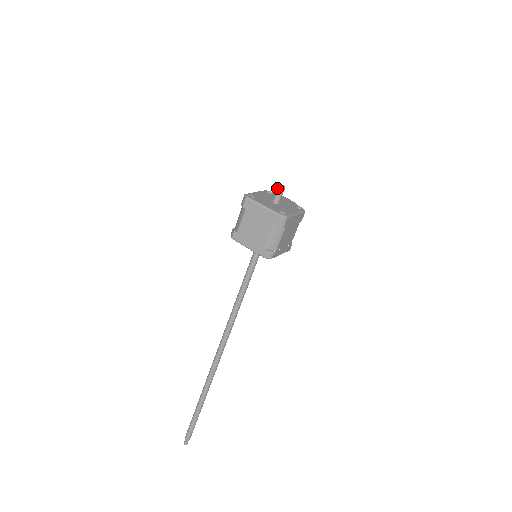
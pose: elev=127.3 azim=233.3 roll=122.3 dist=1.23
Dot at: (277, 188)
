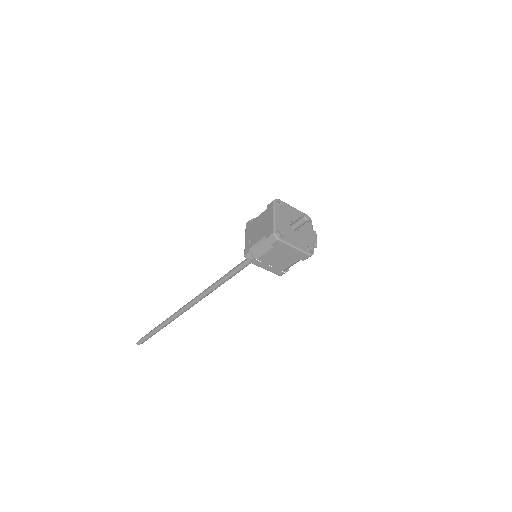
Dot at: occluded
